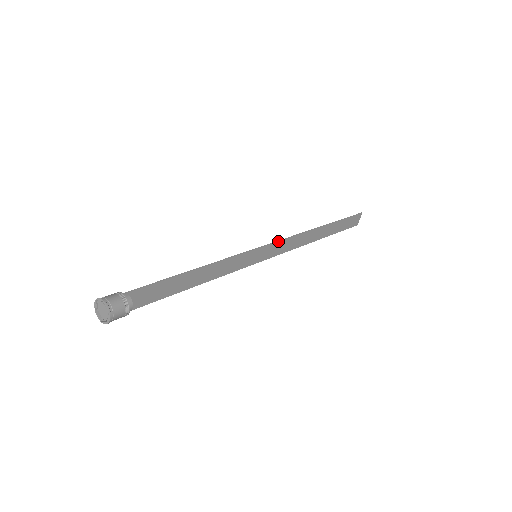
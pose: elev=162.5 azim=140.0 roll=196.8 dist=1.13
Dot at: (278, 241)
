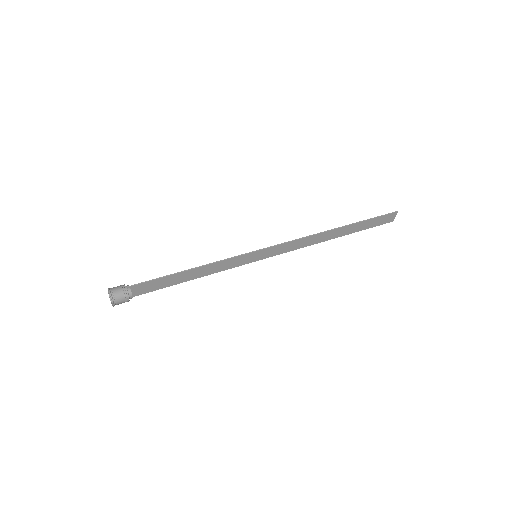
Dot at: (281, 244)
